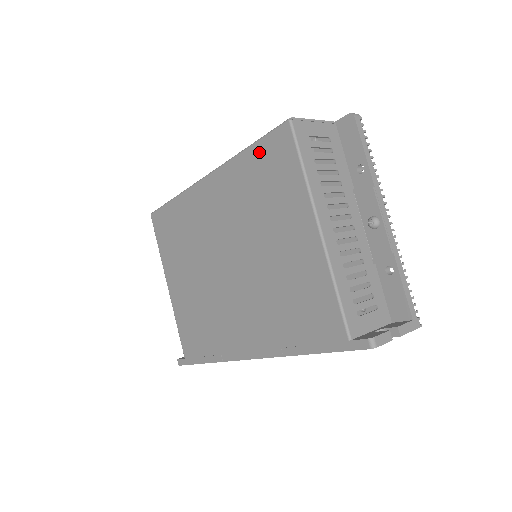
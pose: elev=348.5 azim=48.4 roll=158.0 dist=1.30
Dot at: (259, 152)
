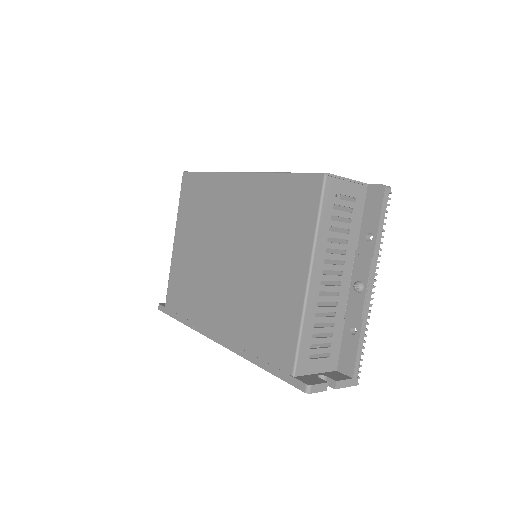
Dot at: (290, 184)
